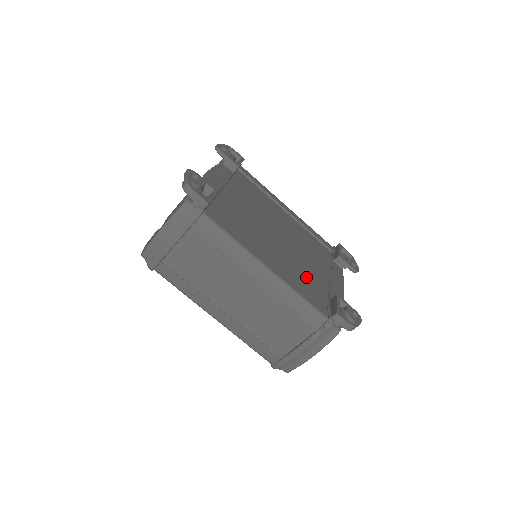
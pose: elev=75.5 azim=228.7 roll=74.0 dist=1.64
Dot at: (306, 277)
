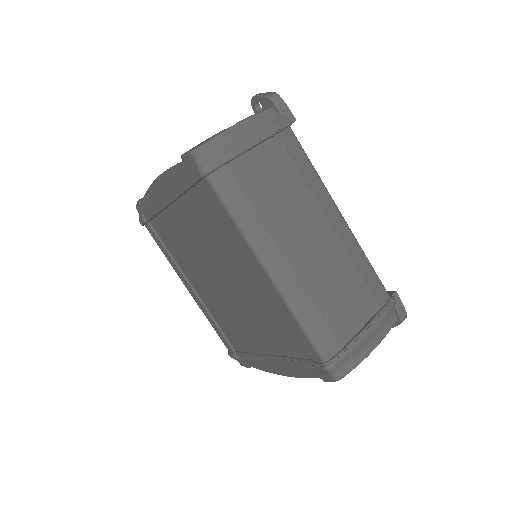
Dot at: occluded
